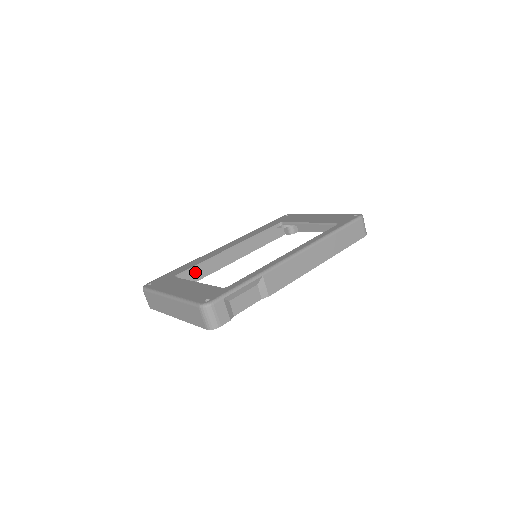
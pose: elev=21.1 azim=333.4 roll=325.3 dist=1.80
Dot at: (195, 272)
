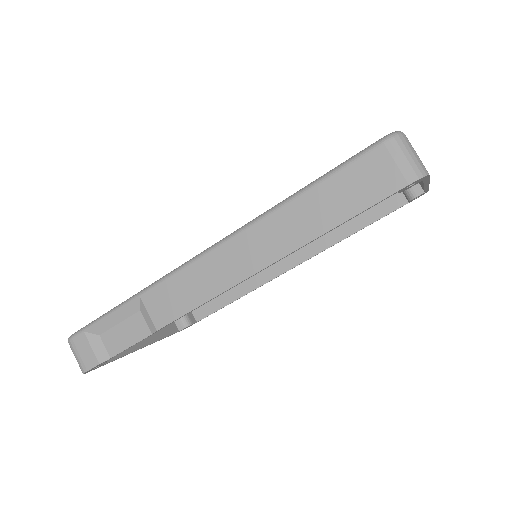
Dot at: (240, 283)
